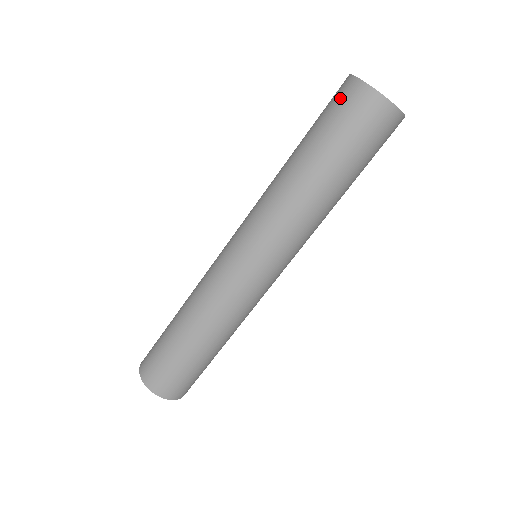
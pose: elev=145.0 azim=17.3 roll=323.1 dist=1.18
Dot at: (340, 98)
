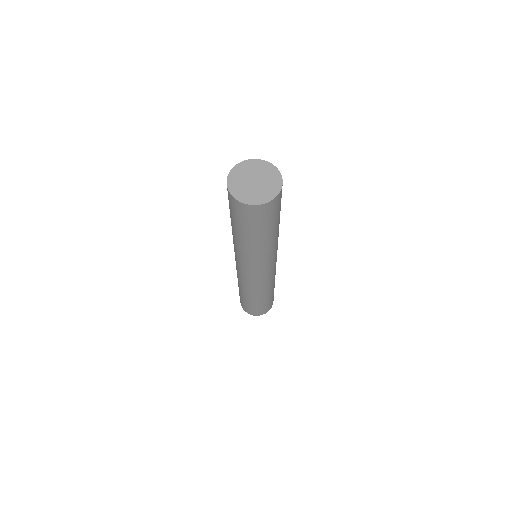
Dot at: (242, 213)
